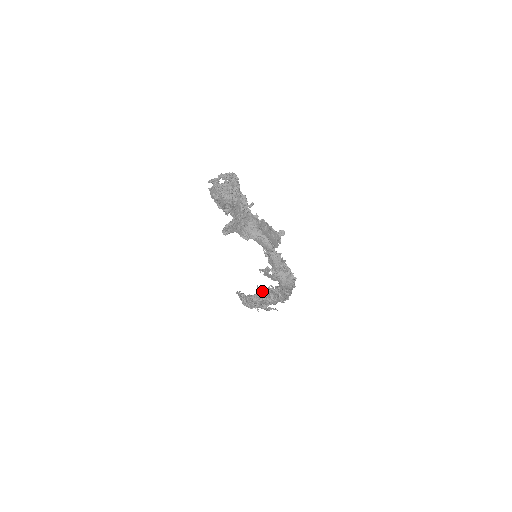
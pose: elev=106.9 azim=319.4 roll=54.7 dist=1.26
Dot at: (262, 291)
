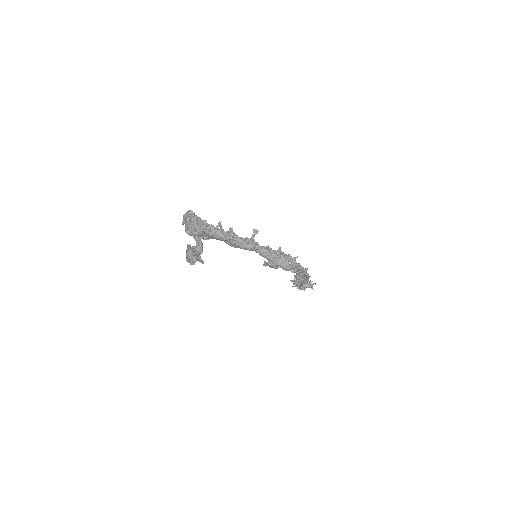
Dot at: occluded
